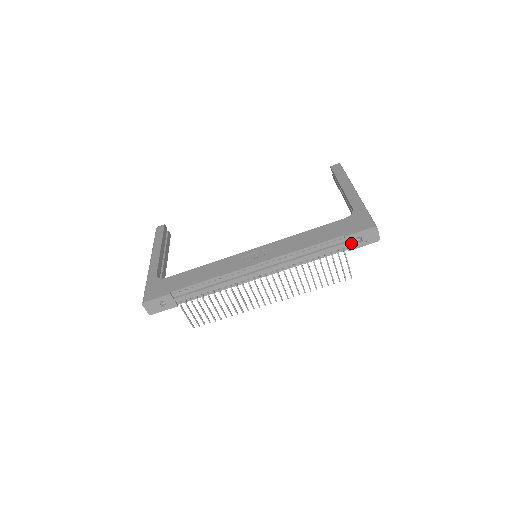
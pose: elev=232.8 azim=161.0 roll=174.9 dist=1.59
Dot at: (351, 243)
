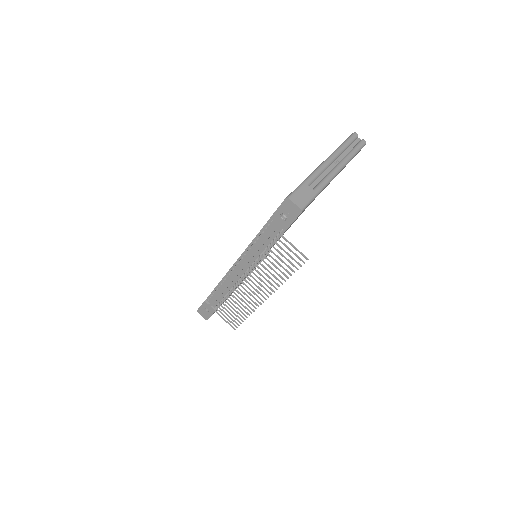
Dot at: (281, 222)
